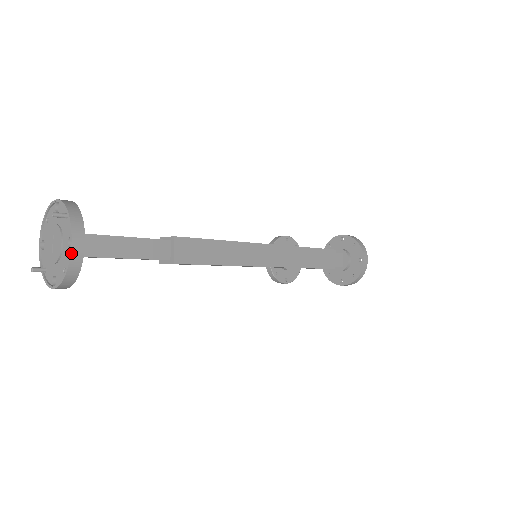
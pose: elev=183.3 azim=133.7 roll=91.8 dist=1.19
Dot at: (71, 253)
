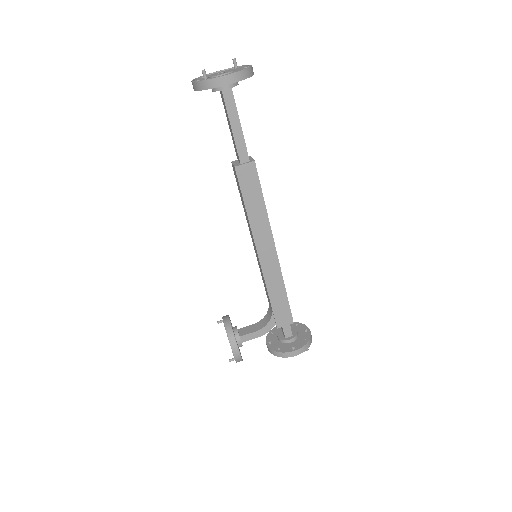
Dot at: occluded
